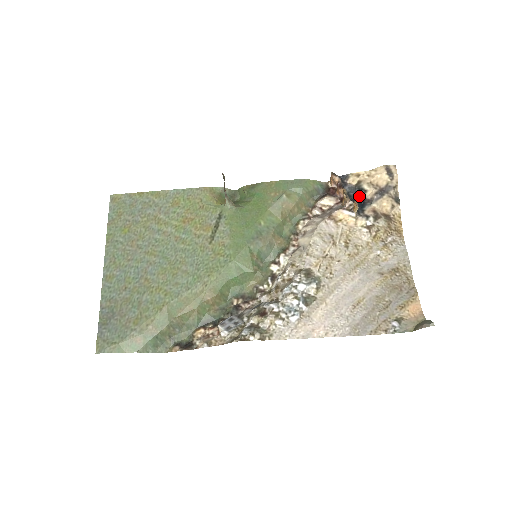
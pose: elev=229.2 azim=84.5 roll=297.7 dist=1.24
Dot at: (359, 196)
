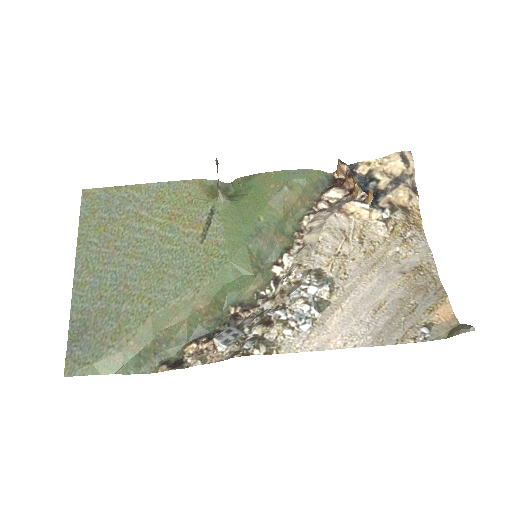
Dot at: (371, 187)
